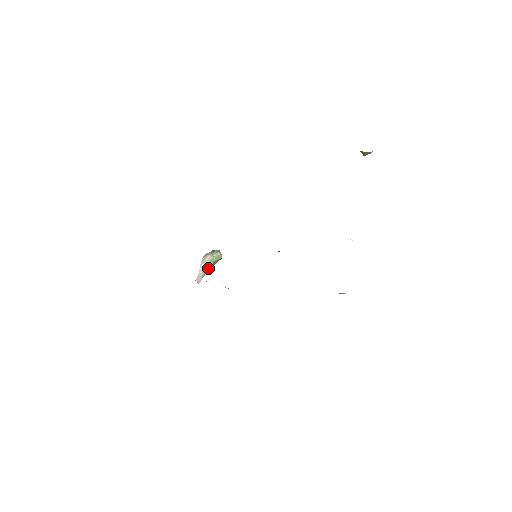
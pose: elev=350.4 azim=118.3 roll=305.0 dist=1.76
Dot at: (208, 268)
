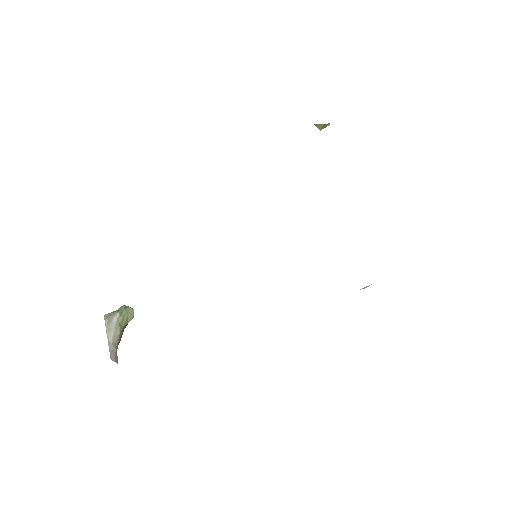
Dot at: (118, 338)
